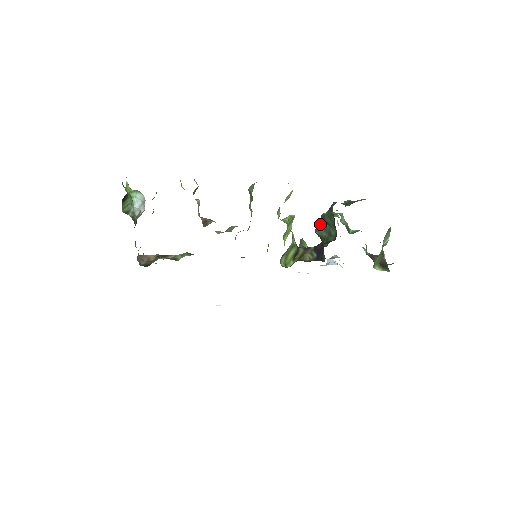
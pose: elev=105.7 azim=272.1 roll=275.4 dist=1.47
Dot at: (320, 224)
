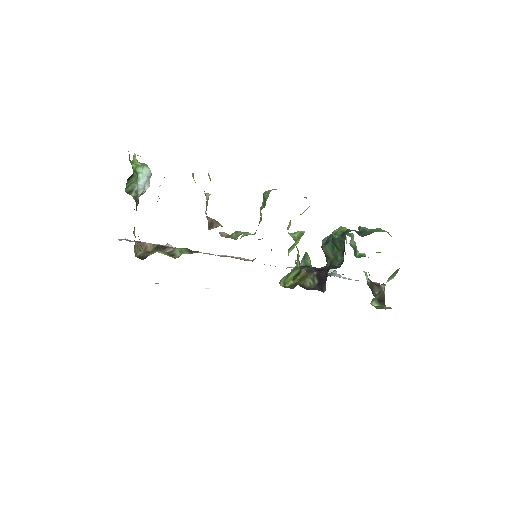
Dot at: (328, 243)
